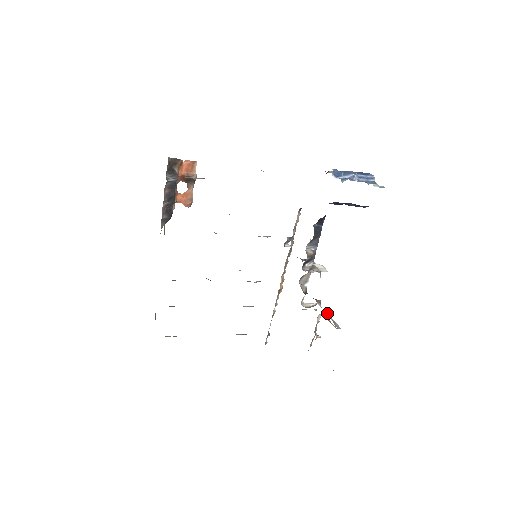
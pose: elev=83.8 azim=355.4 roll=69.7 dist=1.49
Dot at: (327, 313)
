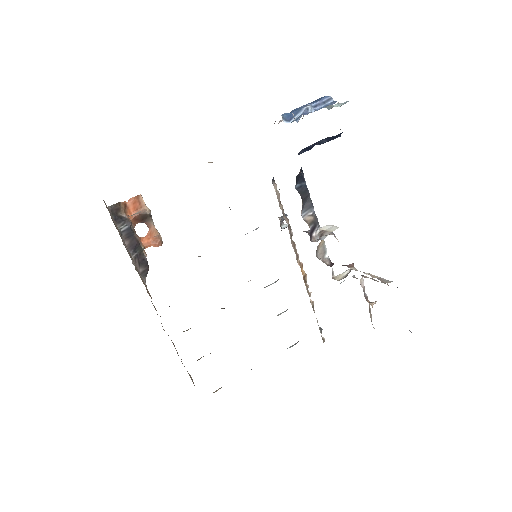
Dot at: (367, 273)
